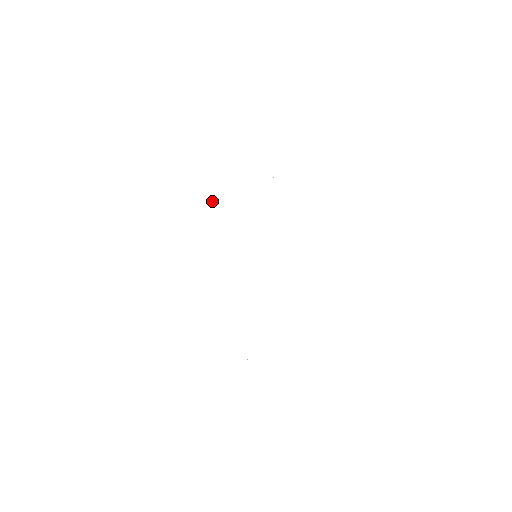
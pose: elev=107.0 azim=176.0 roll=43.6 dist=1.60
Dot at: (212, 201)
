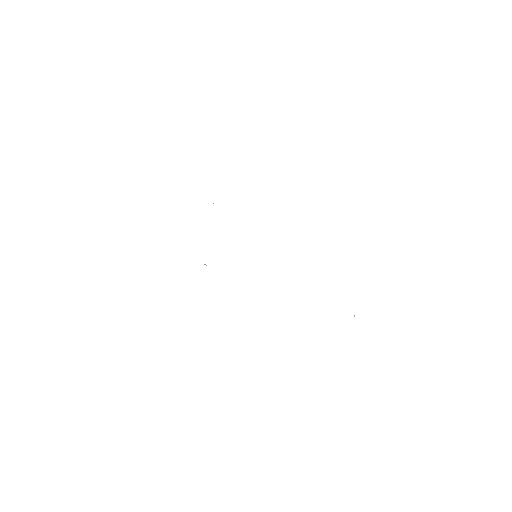
Dot at: occluded
